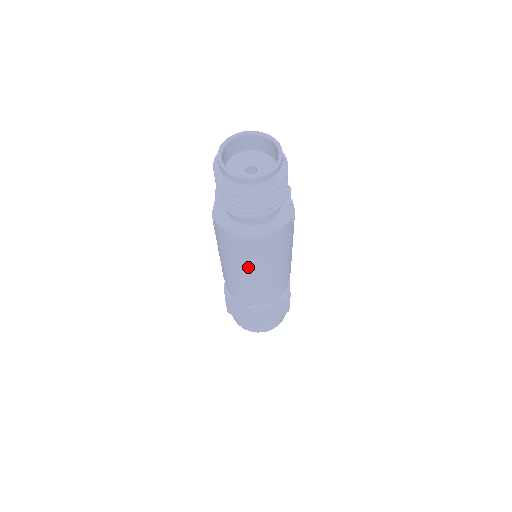
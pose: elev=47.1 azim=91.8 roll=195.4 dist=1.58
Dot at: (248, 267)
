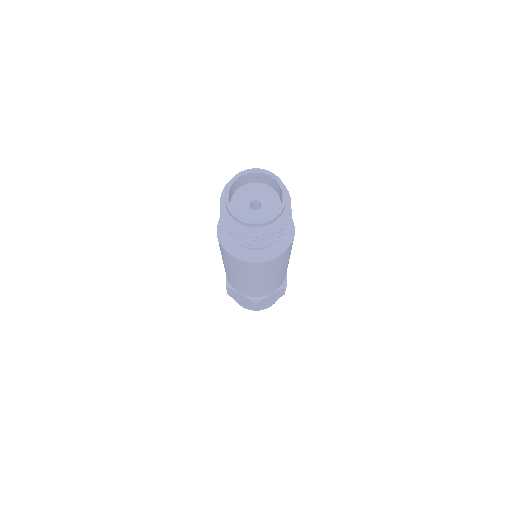
Dot at: (249, 277)
